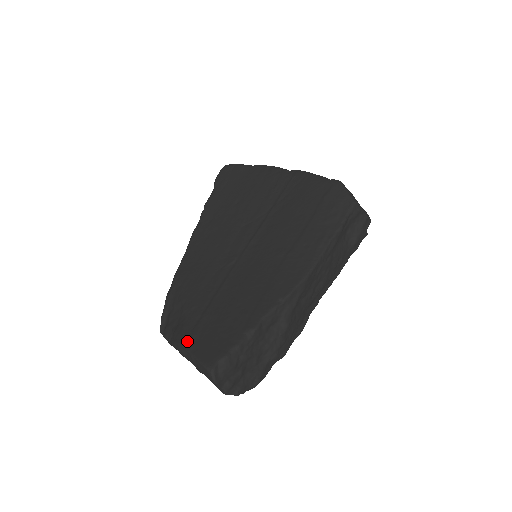
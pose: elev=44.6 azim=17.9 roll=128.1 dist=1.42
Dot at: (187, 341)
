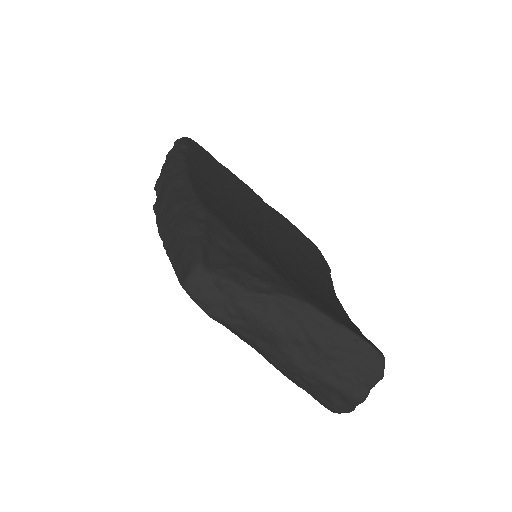
Dot at: (315, 302)
